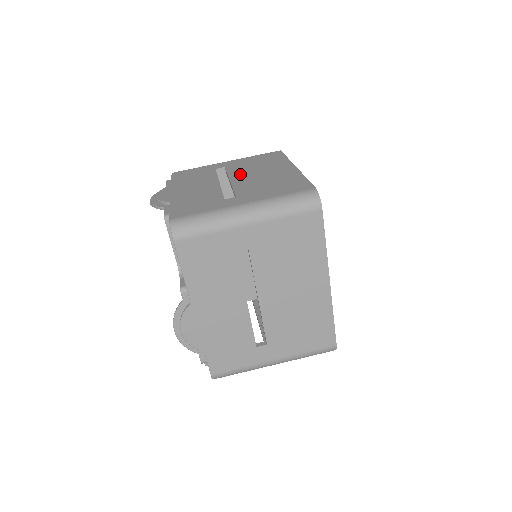
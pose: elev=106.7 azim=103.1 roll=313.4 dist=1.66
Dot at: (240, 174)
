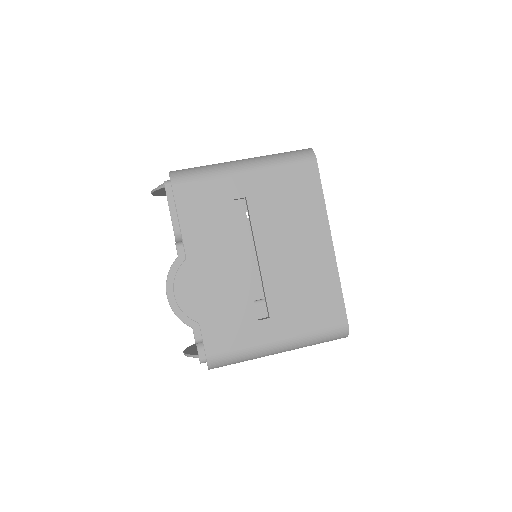
Dot at: occluded
